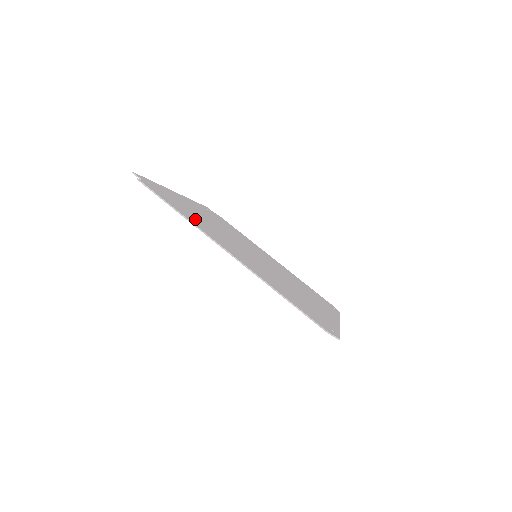
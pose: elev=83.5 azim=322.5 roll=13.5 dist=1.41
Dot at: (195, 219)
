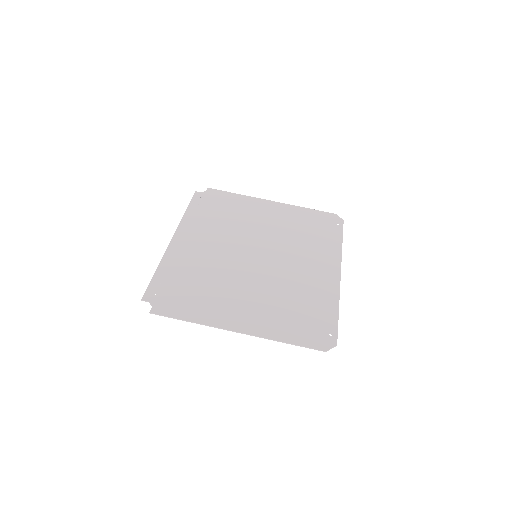
Dot at: (201, 301)
